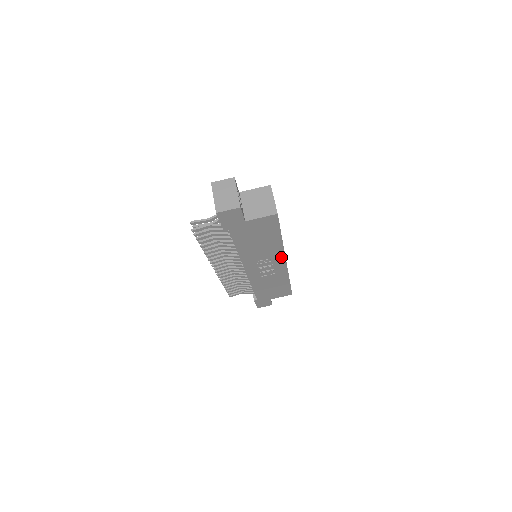
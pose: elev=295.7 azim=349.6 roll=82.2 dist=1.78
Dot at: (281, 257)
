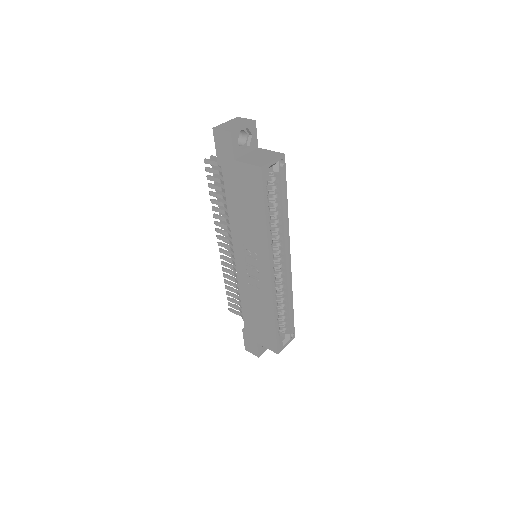
Dot at: (266, 259)
